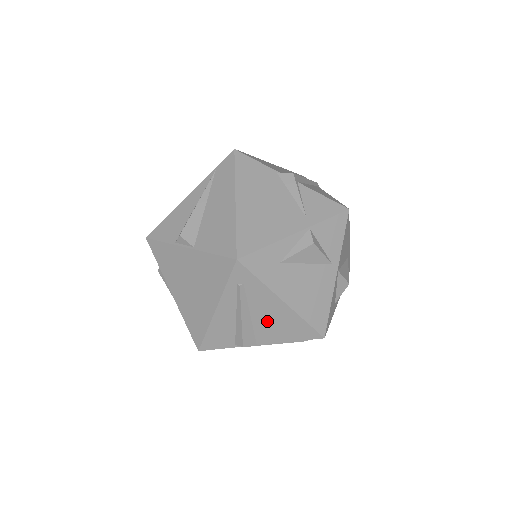
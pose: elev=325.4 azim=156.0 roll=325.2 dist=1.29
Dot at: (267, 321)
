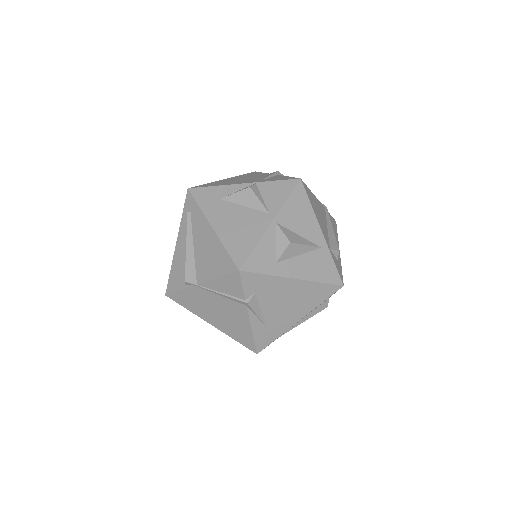
Dot at: (203, 252)
